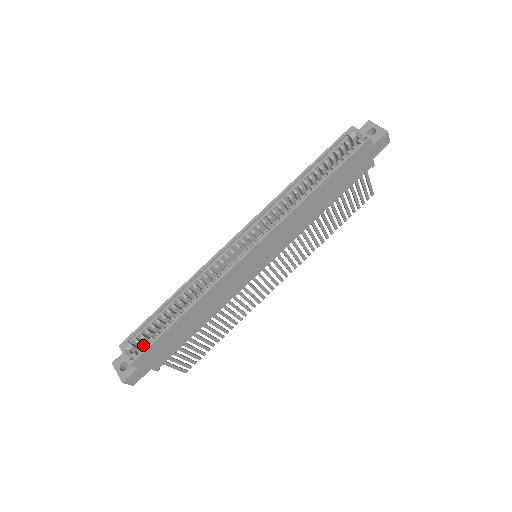
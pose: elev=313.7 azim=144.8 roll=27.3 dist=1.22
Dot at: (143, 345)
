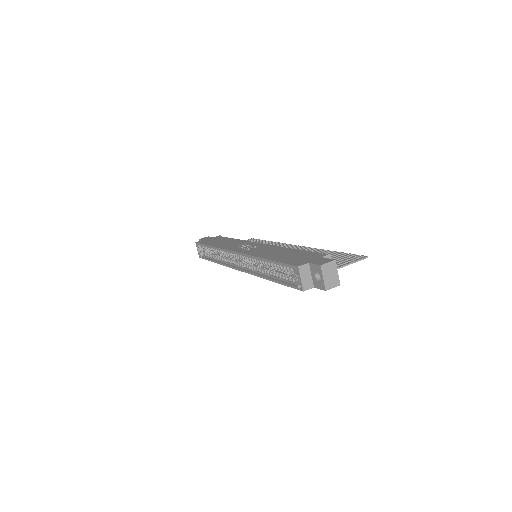
Dot at: (204, 252)
